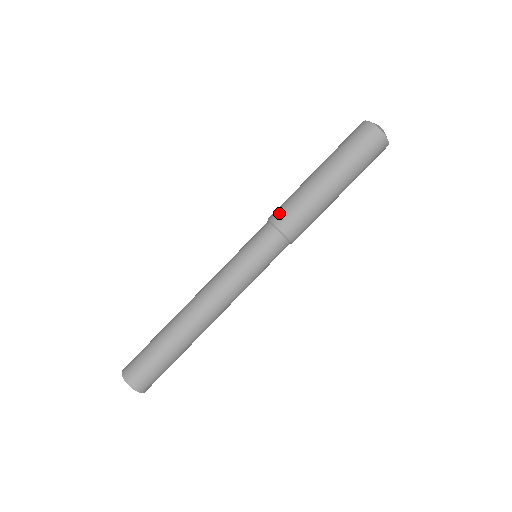
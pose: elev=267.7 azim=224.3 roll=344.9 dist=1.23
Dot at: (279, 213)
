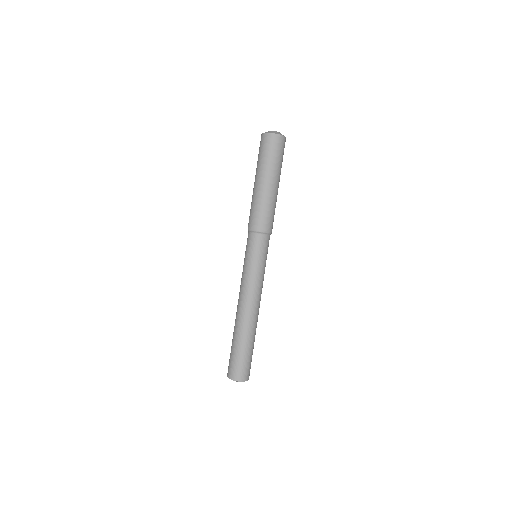
Dot at: (257, 223)
